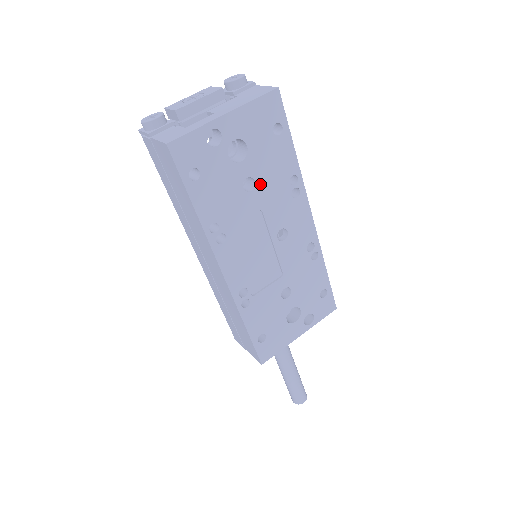
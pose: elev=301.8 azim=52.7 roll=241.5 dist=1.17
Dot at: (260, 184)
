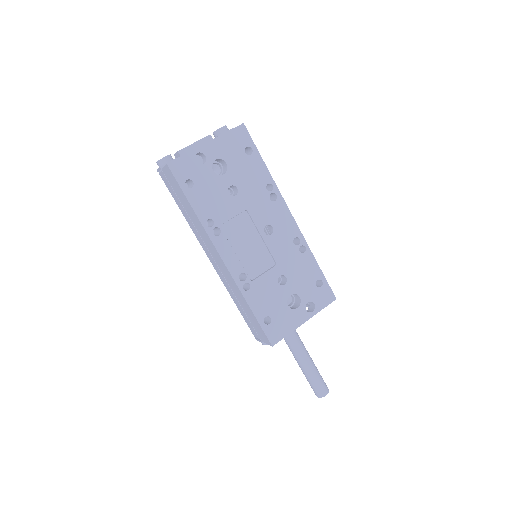
Dot at: (242, 190)
